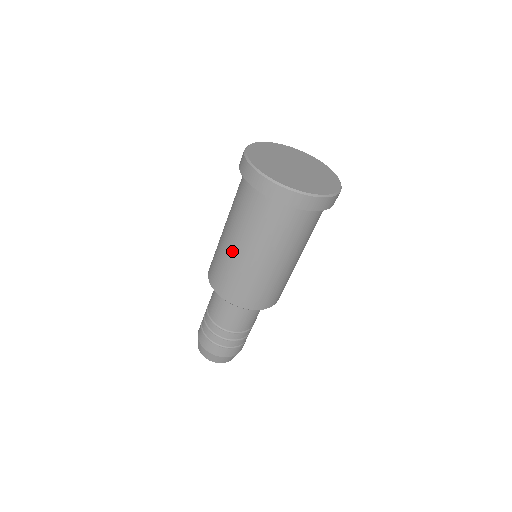
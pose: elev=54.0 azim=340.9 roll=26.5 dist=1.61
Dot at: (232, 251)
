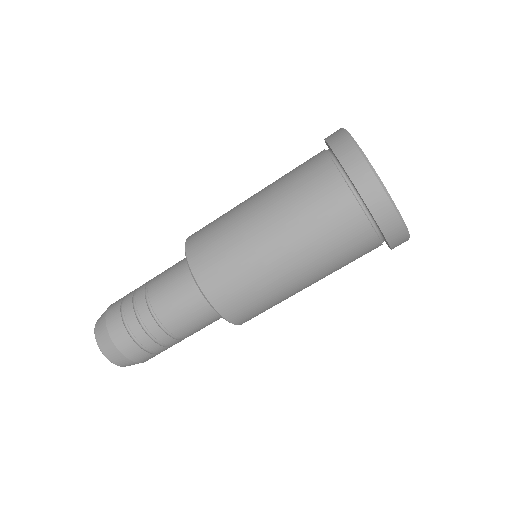
Dot at: (245, 205)
